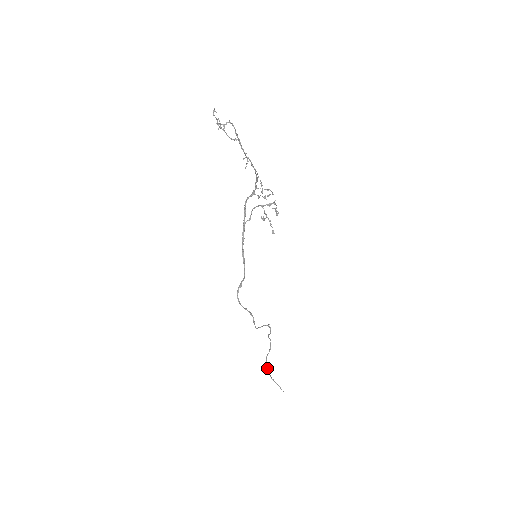
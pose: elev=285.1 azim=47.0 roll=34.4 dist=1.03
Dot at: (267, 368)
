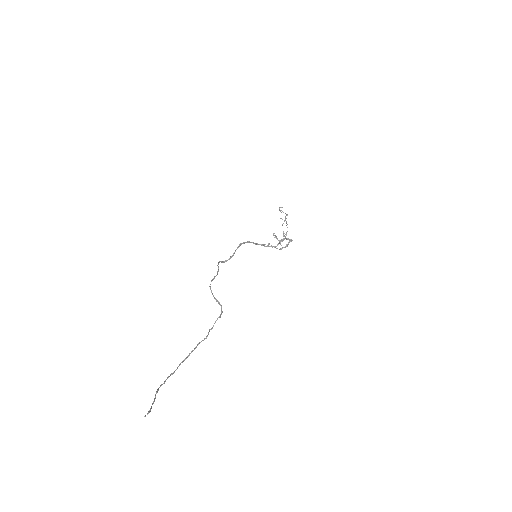
Dot at: (170, 375)
